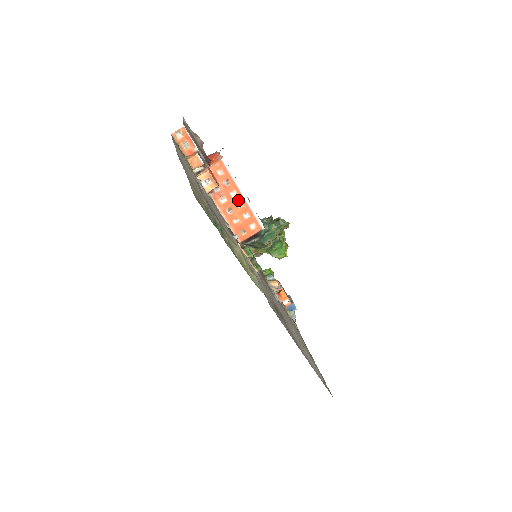
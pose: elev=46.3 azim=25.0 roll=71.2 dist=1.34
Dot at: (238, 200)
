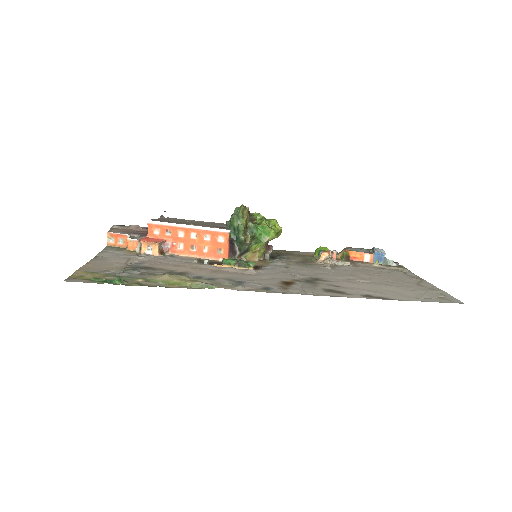
Dot at: (189, 234)
